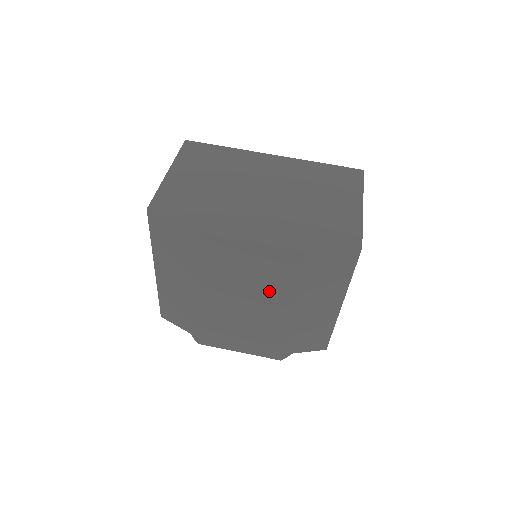
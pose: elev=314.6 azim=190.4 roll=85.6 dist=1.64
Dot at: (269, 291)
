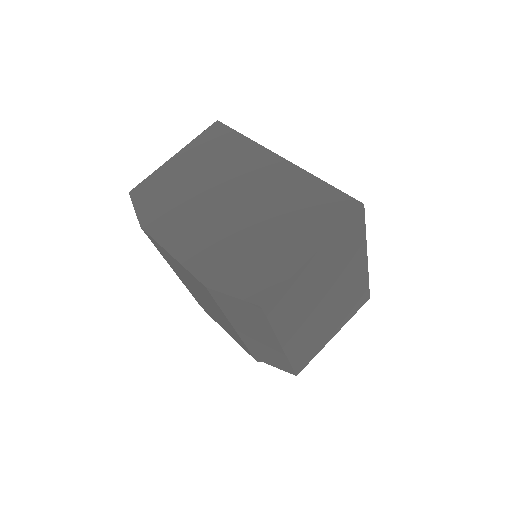
Dot at: (210, 302)
